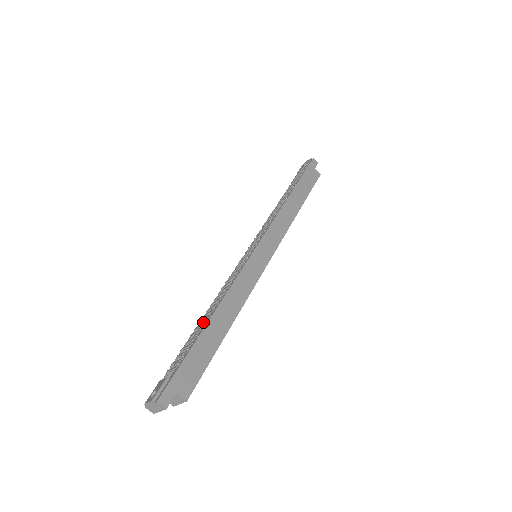
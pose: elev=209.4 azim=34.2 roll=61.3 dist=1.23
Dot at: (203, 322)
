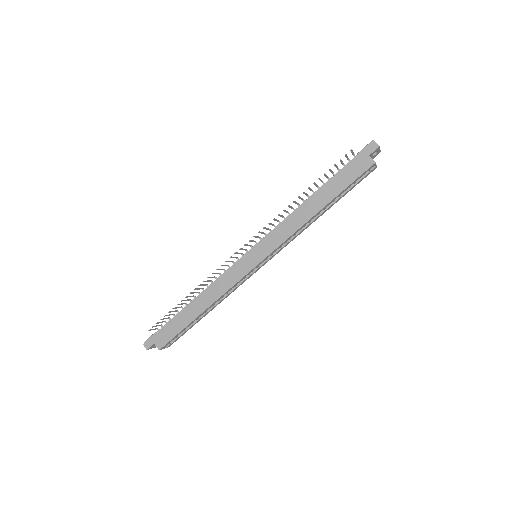
Dot at: (189, 303)
